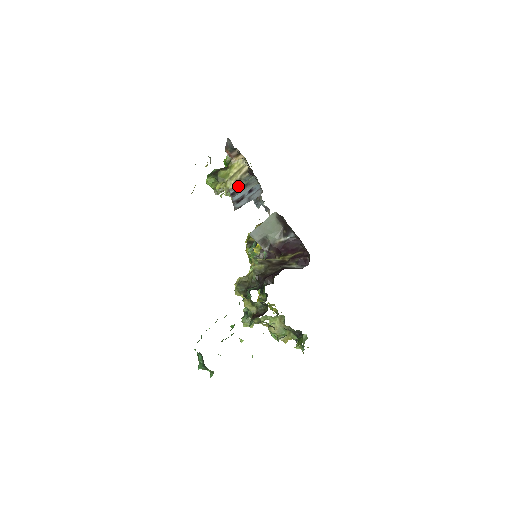
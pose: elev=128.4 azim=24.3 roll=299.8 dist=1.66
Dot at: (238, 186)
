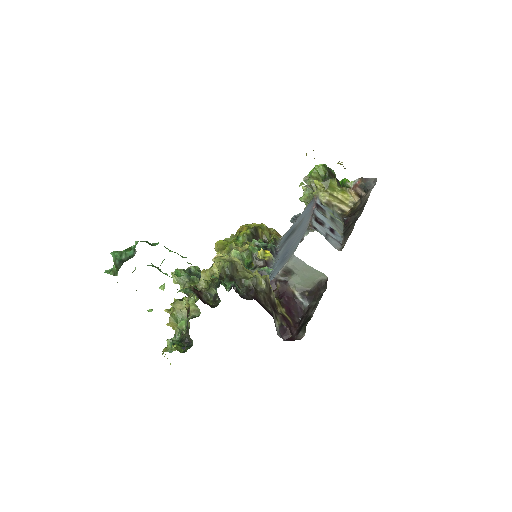
Dot at: (326, 207)
